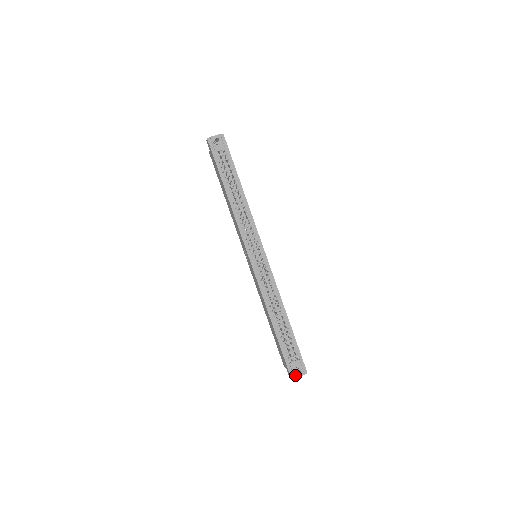
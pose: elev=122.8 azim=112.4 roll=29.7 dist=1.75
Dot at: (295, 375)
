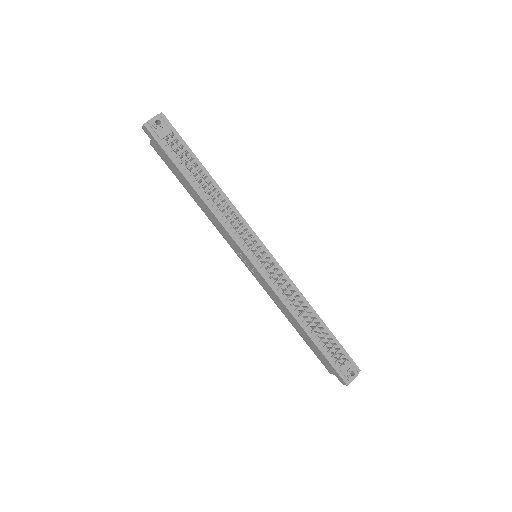
Dot at: (349, 379)
